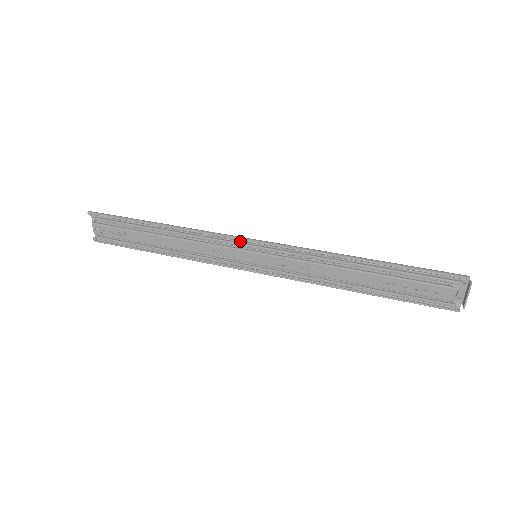
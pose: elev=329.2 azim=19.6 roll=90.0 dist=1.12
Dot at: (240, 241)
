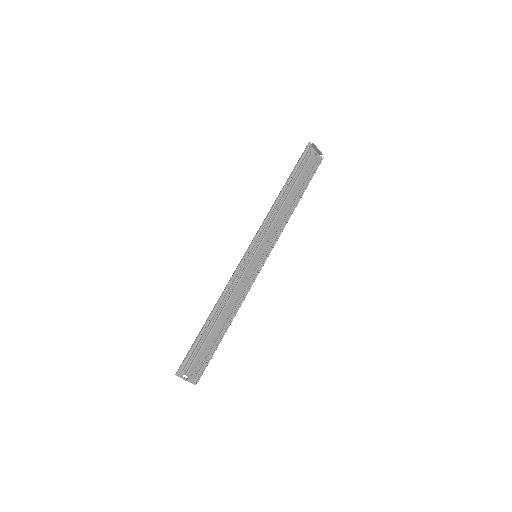
Dot at: (245, 260)
